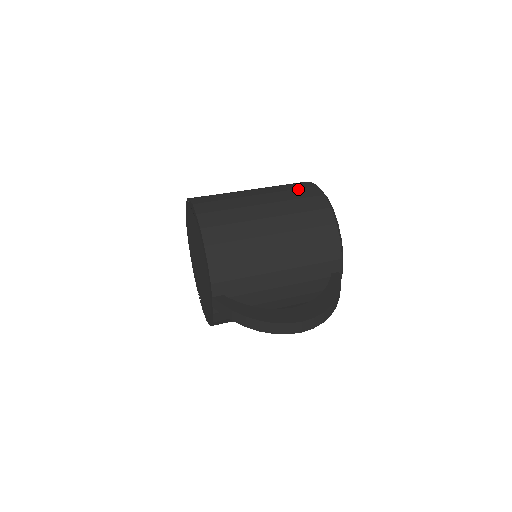
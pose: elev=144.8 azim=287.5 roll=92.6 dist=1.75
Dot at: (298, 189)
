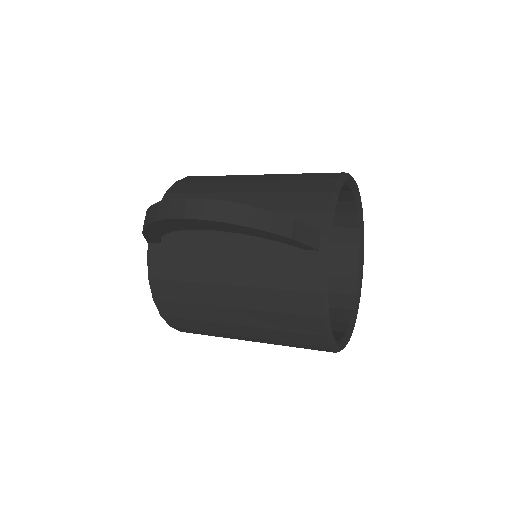
Dot at: occluded
